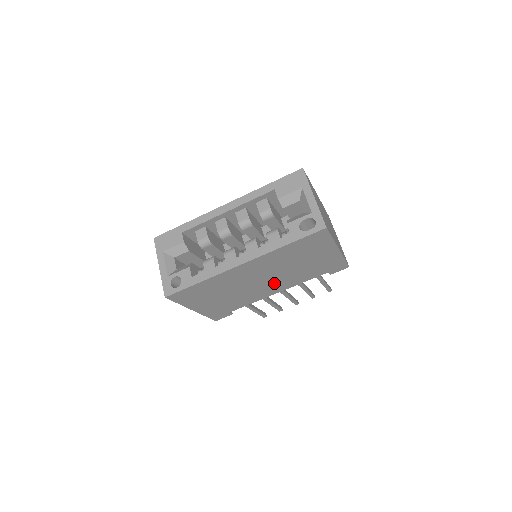
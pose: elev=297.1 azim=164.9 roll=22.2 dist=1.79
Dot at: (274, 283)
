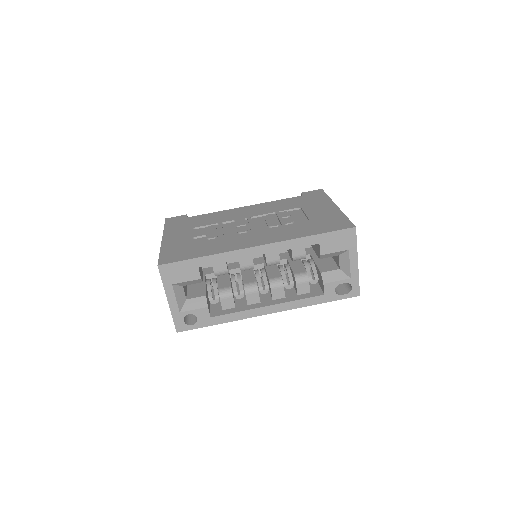
Dot at: occluded
